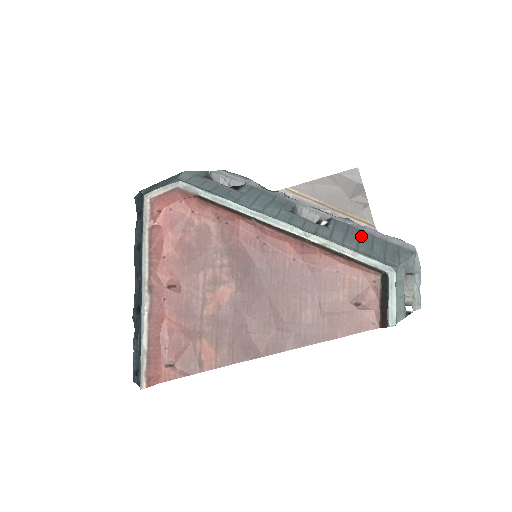
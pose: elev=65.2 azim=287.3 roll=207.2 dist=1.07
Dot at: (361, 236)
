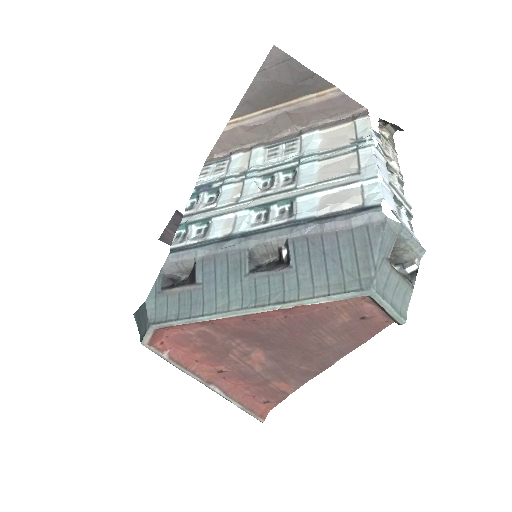
Dot at: (325, 249)
